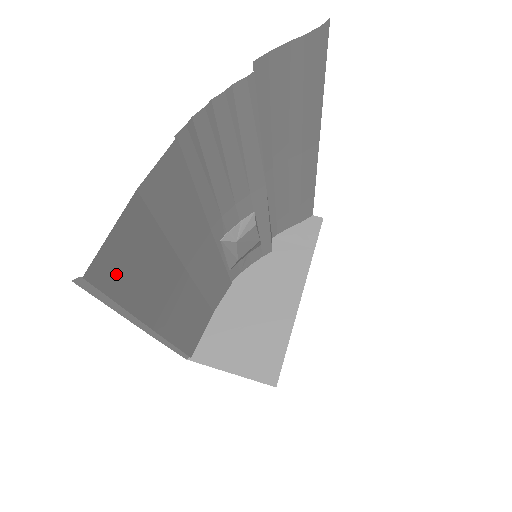
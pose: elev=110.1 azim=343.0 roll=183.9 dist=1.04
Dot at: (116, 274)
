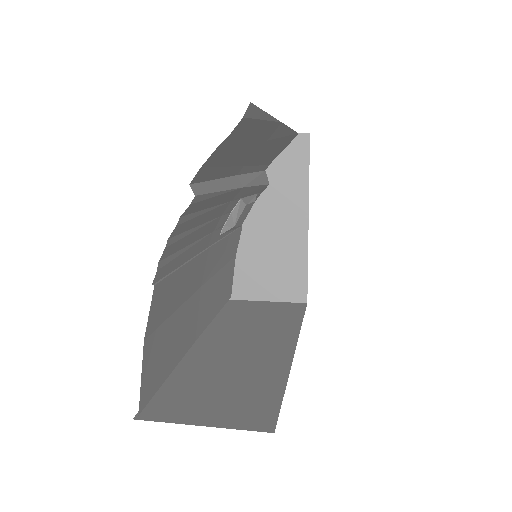
Dot at: (156, 377)
